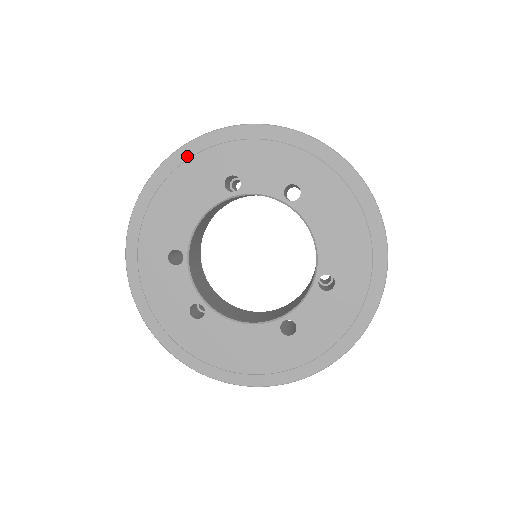
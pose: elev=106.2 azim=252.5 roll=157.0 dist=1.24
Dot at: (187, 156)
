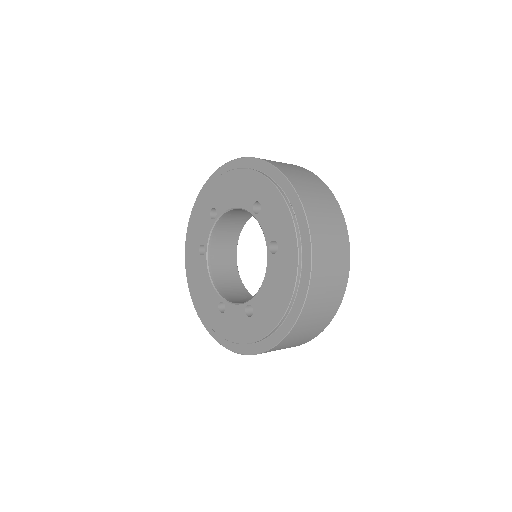
Dot at: (256, 167)
